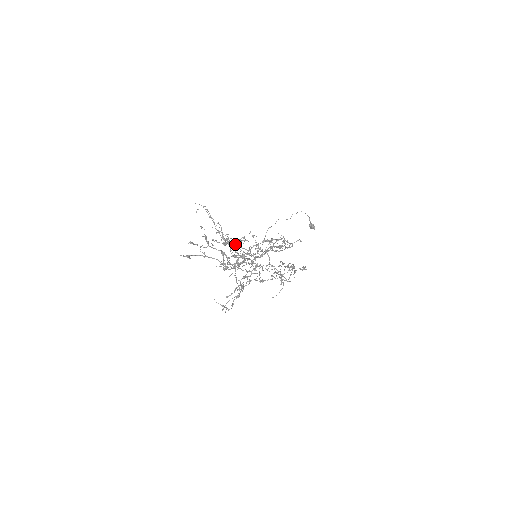
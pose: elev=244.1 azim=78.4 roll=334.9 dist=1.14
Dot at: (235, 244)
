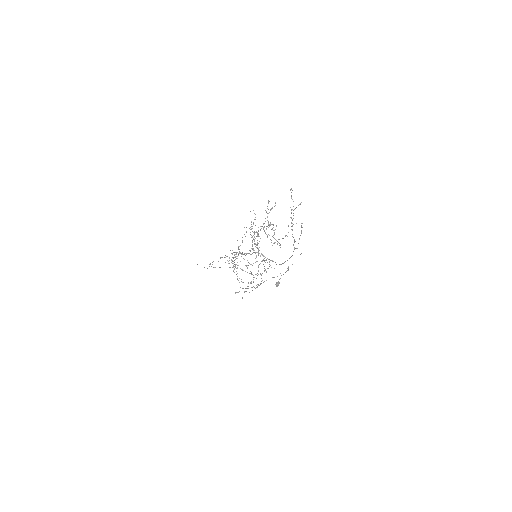
Dot at: occluded
